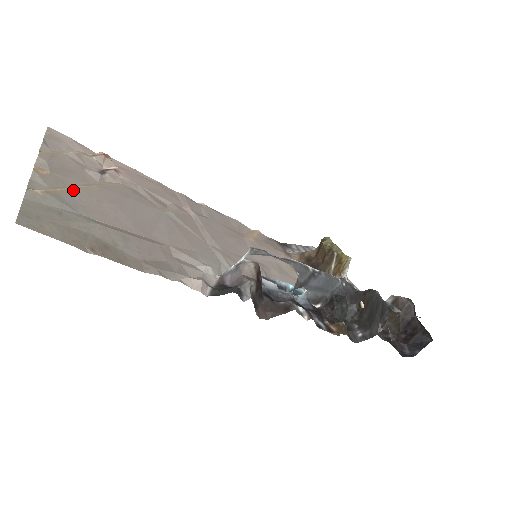
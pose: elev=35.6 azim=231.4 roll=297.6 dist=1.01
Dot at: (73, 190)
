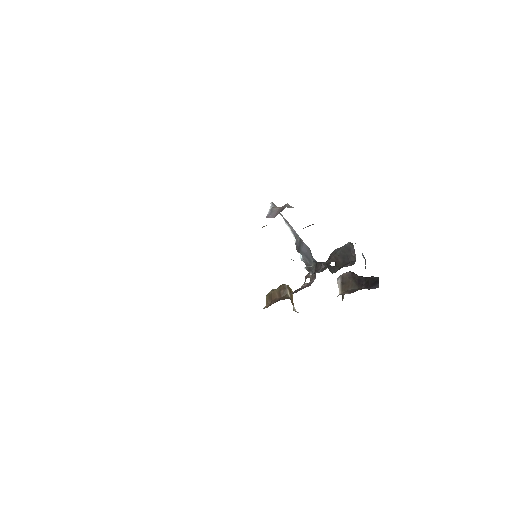
Dot at: occluded
